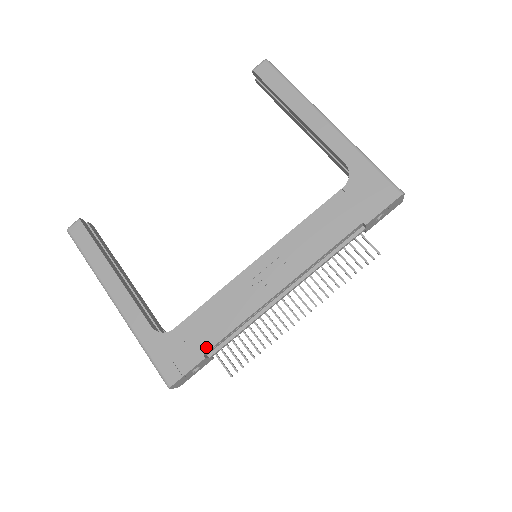
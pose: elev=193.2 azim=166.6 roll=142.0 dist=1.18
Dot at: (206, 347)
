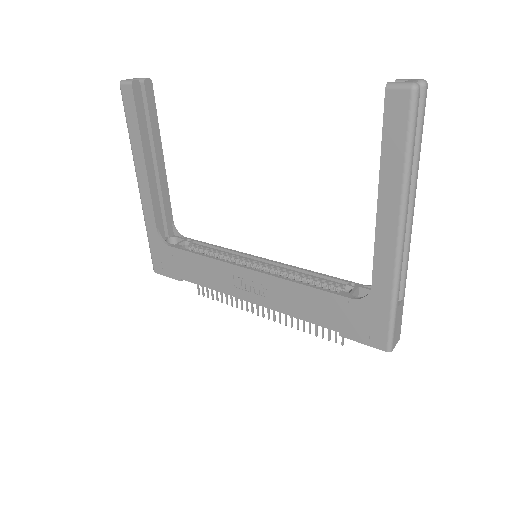
Dot at: (184, 277)
